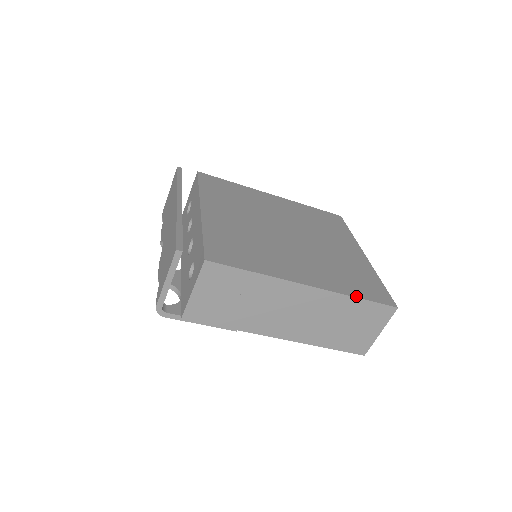
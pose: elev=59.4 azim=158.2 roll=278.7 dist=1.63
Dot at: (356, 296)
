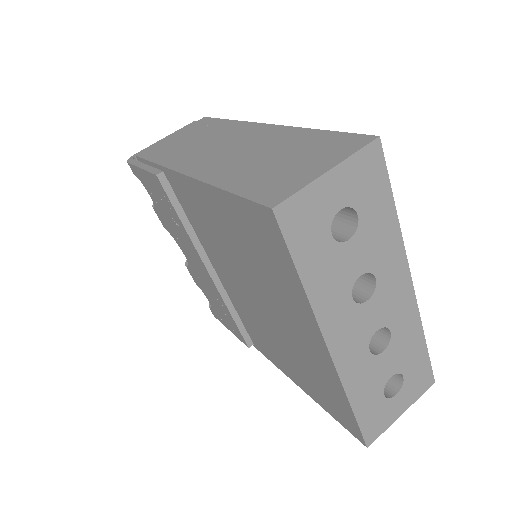
Dot at: occluded
